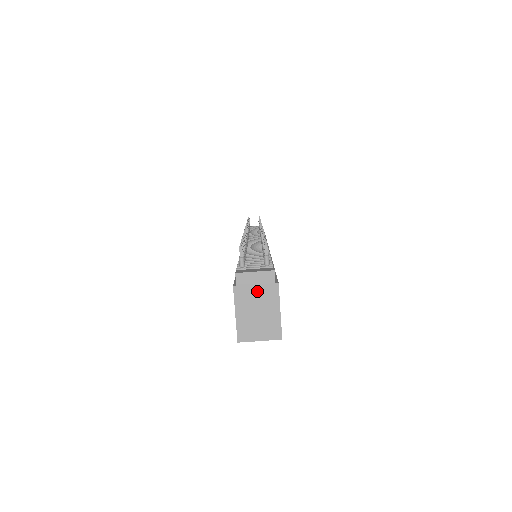
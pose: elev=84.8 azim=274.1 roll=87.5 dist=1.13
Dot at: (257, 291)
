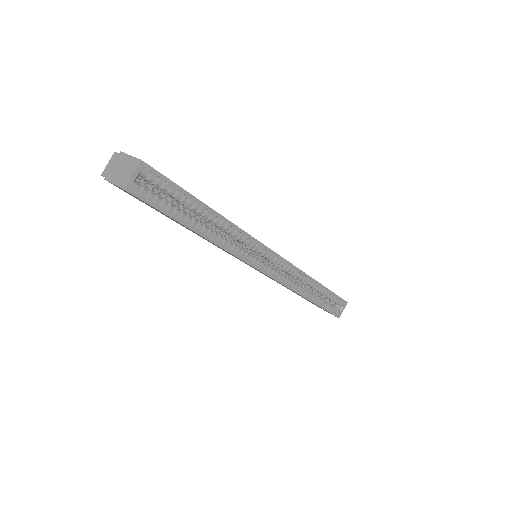
Dot at: (115, 166)
